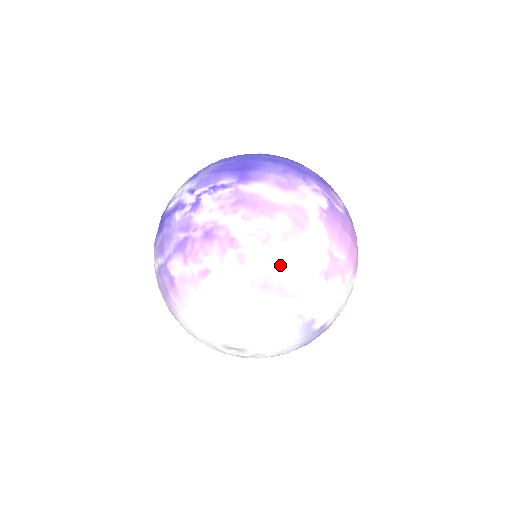
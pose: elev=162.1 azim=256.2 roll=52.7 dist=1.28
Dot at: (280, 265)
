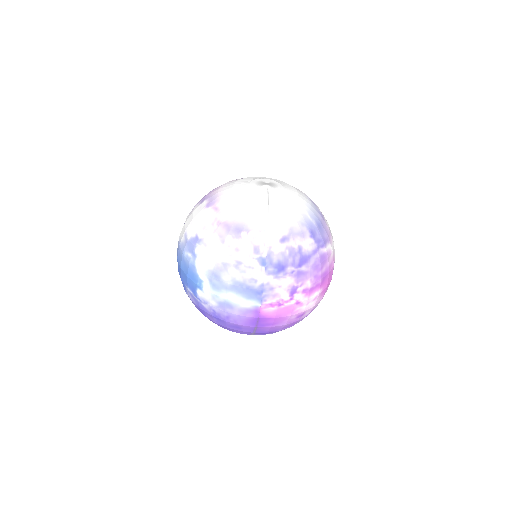
Dot at: occluded
